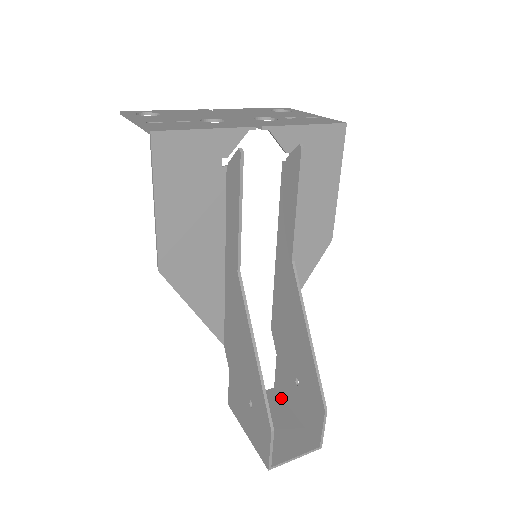
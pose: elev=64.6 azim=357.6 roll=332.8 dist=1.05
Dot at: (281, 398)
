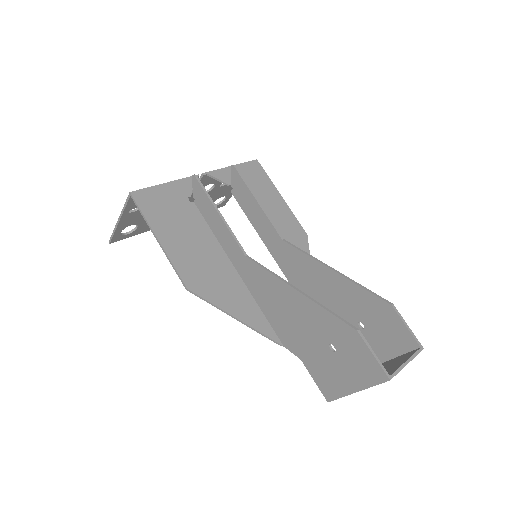
Dot at: occluded
